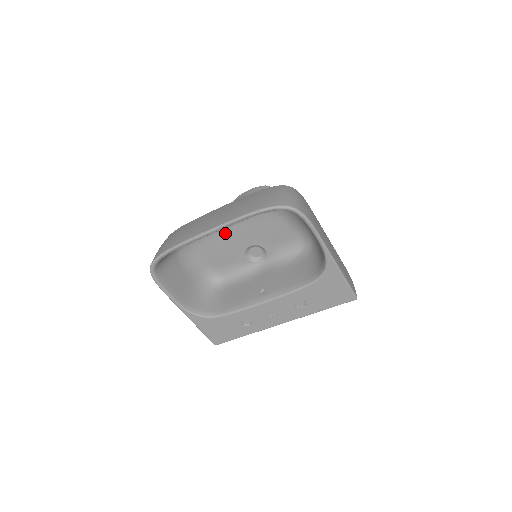
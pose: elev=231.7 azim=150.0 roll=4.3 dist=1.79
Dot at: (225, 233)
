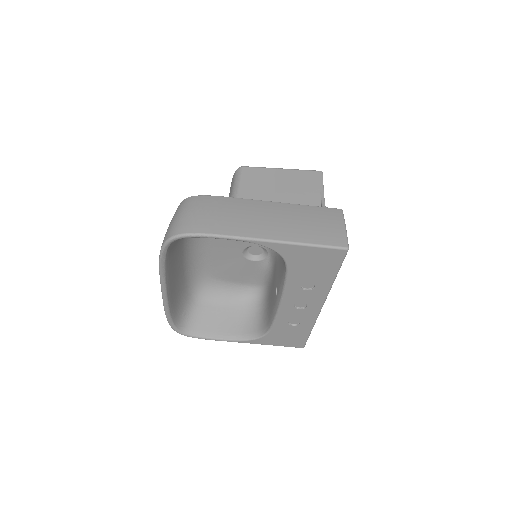
Dot at: (213, 259)
